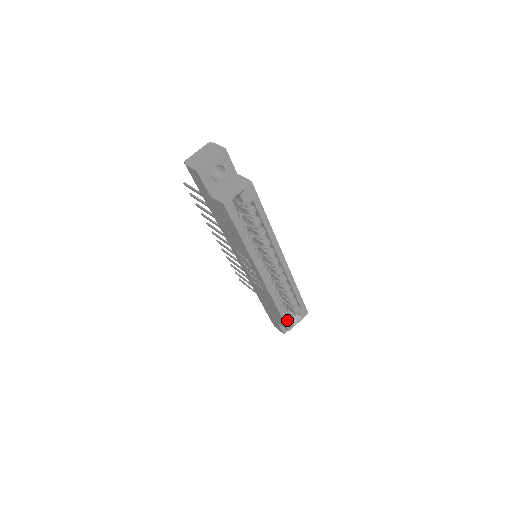
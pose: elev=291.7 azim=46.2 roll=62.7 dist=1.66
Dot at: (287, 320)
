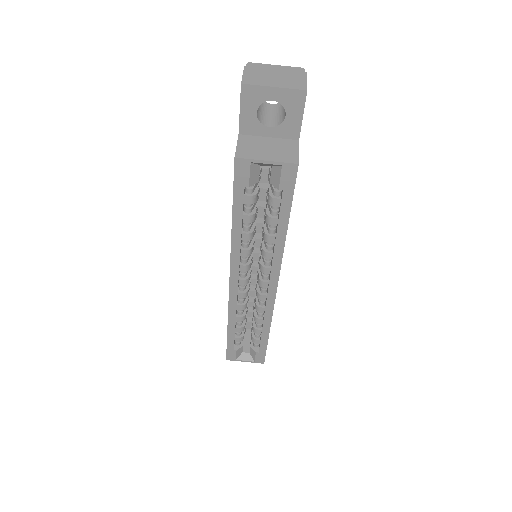
Dot at: (232, 348)
